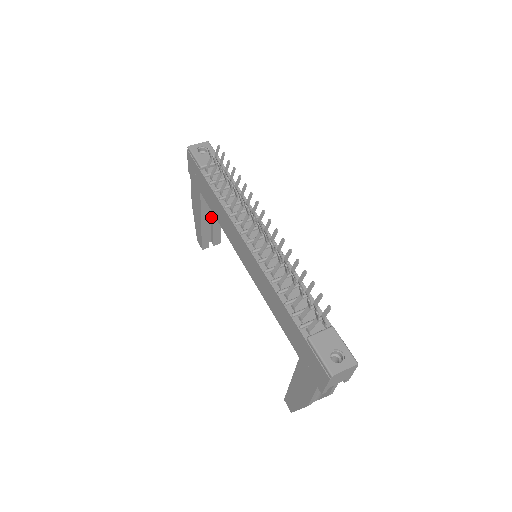
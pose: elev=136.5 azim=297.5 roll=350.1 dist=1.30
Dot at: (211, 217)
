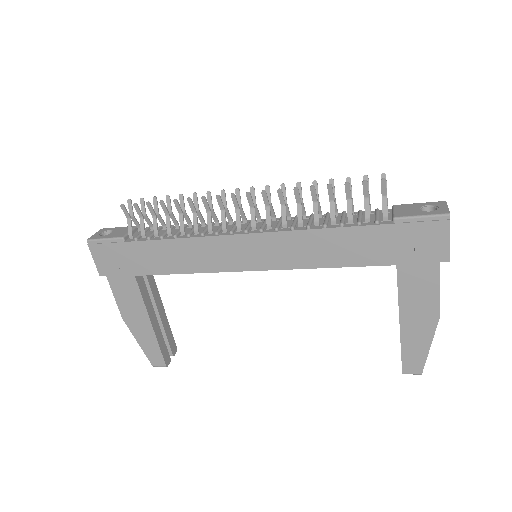
Dot at: occluded
